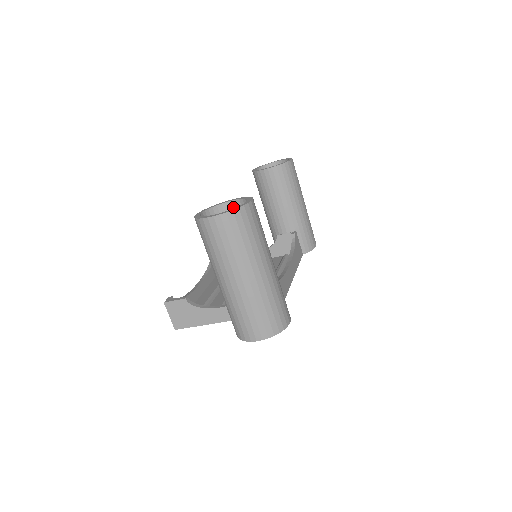
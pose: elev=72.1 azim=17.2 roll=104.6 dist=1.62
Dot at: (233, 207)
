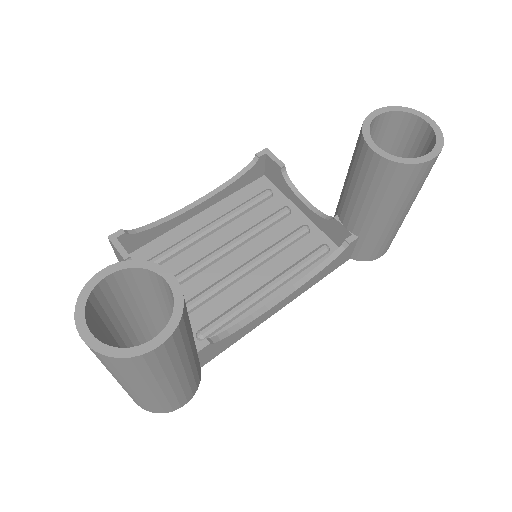
Dot at: (169, 288)
